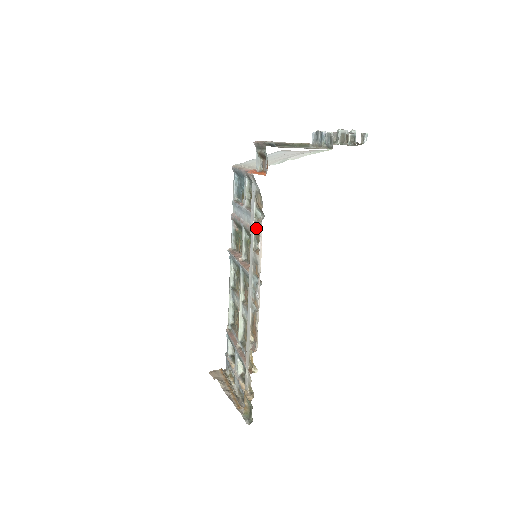
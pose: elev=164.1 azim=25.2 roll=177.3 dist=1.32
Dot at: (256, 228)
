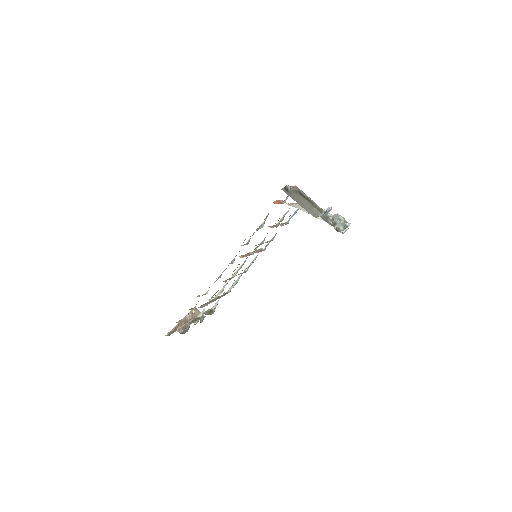
Dot at: occluded
